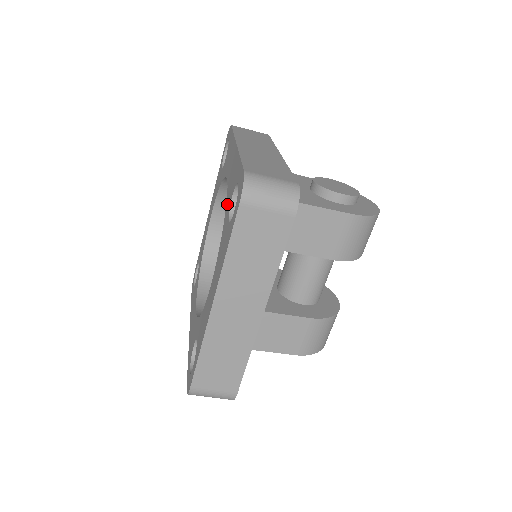
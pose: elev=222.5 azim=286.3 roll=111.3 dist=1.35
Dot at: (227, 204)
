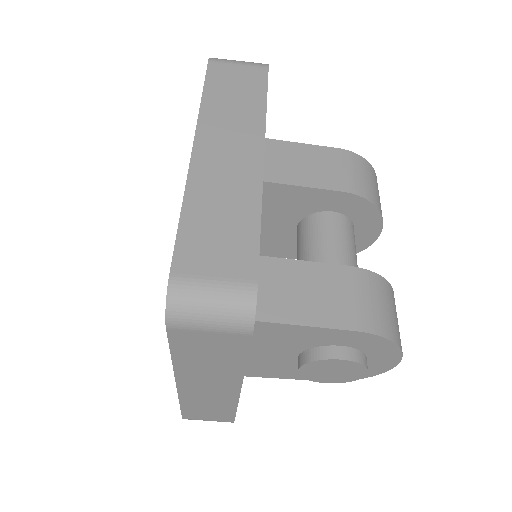
Dot at: occluded
